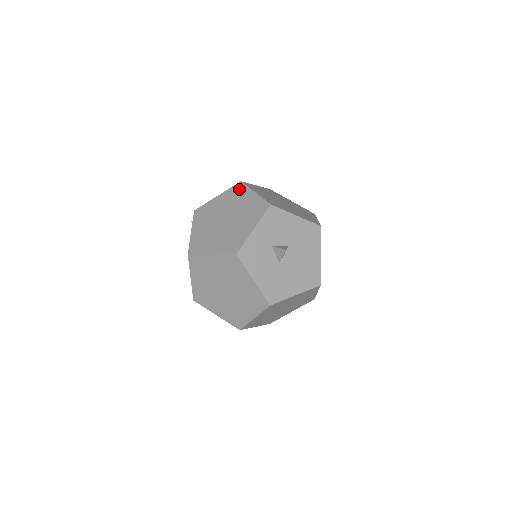
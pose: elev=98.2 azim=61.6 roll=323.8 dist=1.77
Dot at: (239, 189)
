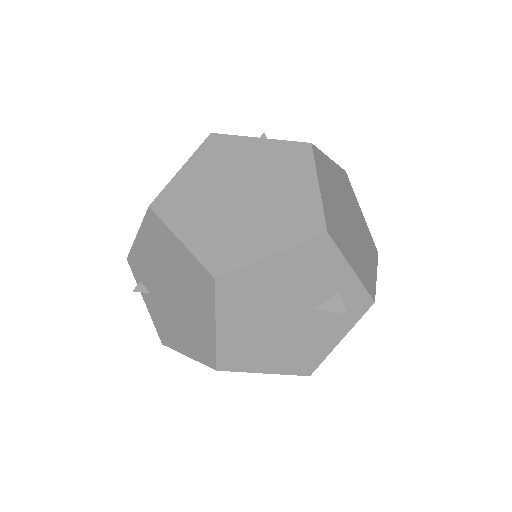
Dot at: occluded
